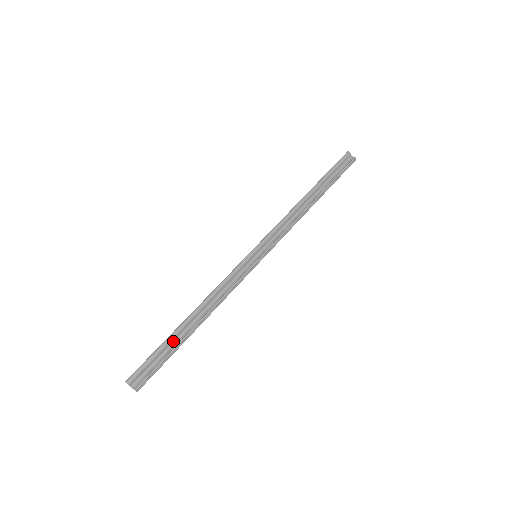
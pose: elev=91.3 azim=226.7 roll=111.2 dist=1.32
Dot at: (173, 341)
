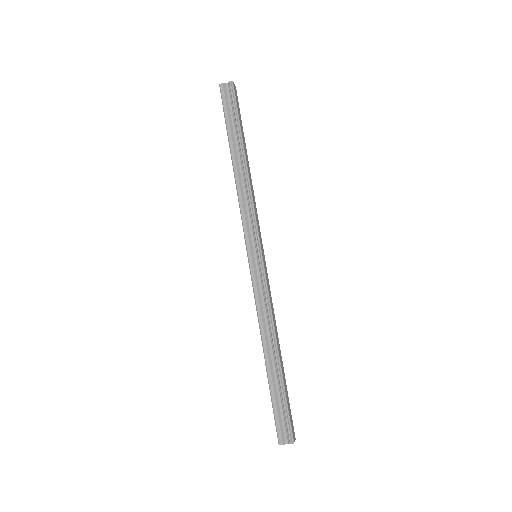
Dot at: (275, 385)
